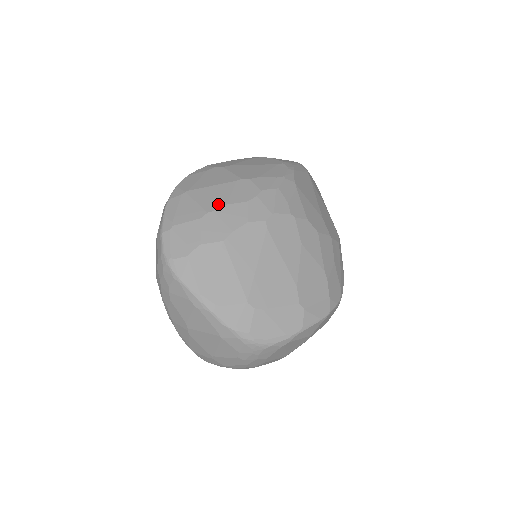
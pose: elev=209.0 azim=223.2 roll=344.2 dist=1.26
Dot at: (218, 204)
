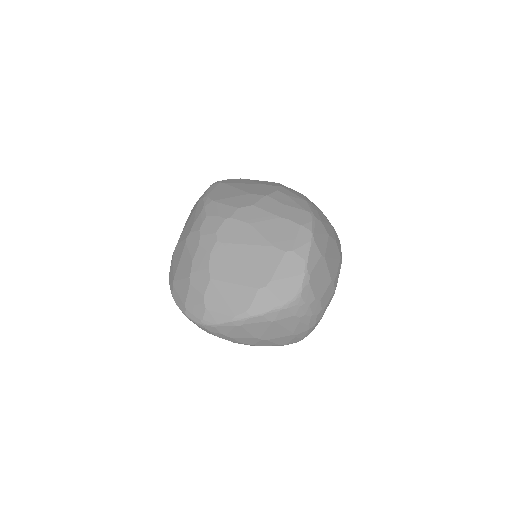
Dot at: (189, 266)
